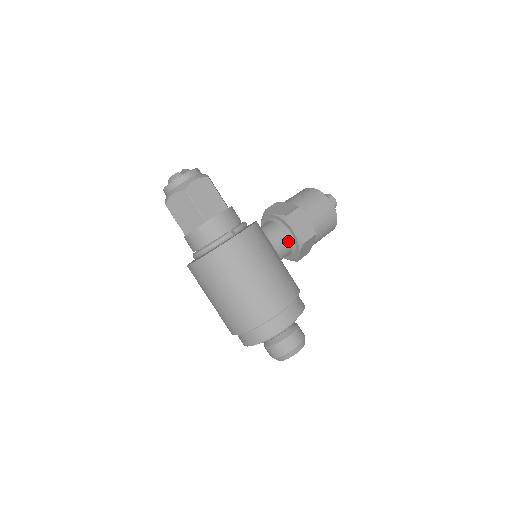
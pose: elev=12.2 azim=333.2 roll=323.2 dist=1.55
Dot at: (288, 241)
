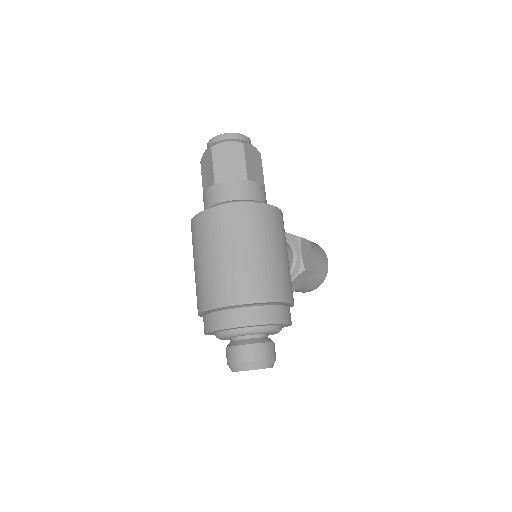
Dot at: (291, 261)
